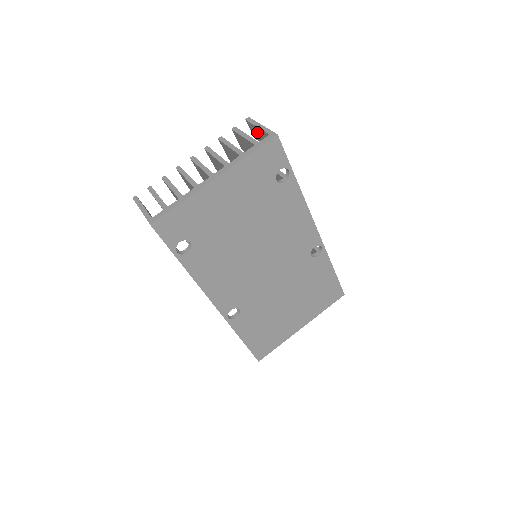
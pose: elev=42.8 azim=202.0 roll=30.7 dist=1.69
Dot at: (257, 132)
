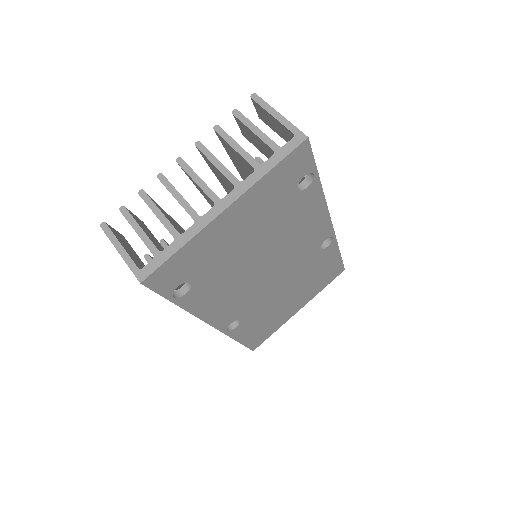
Dot at: (269, 119)
